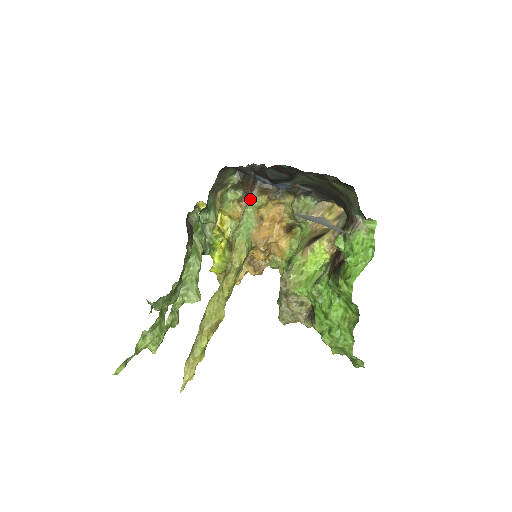
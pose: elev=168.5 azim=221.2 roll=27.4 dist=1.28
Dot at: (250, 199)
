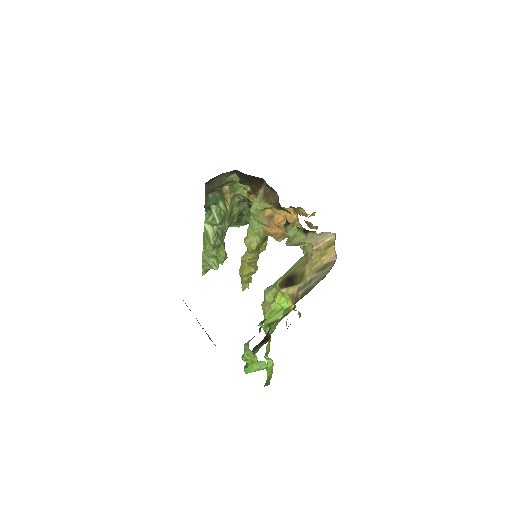
Dot at: (257, 197)
